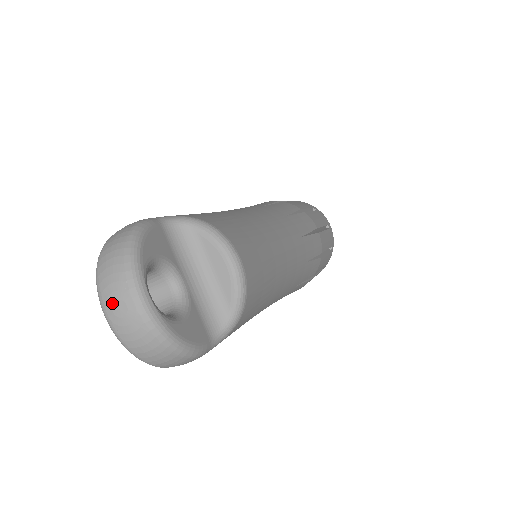
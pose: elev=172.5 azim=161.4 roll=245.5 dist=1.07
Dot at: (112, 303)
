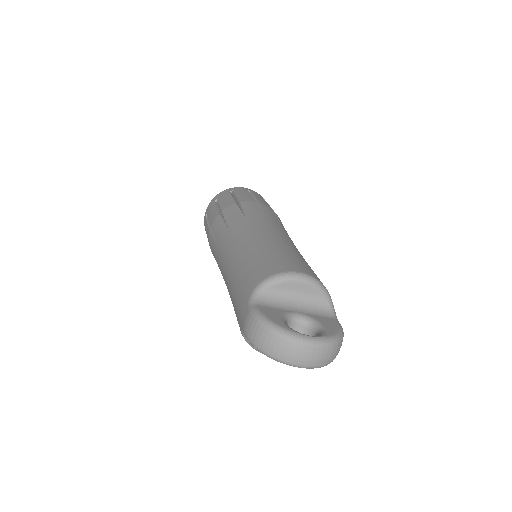
Dot at: (301, 359)
